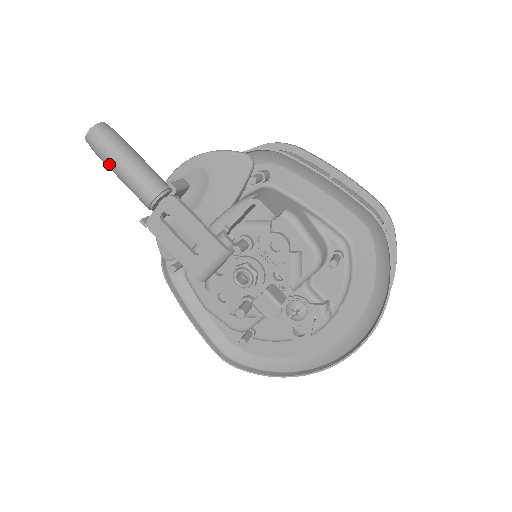
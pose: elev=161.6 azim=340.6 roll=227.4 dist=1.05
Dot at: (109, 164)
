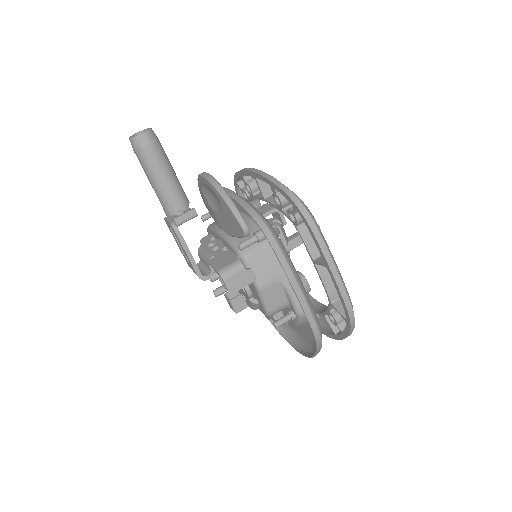
Dot at: (143, 168)
